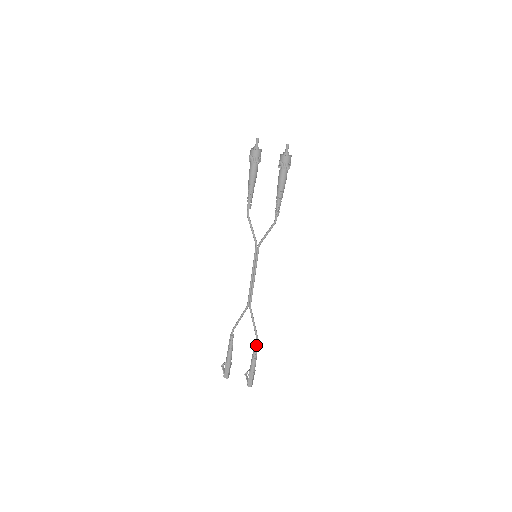
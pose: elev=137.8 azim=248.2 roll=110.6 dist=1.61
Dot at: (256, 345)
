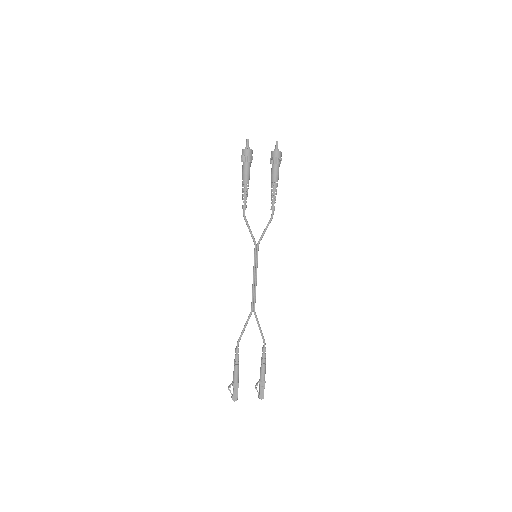
Dot at: (265, 350)
